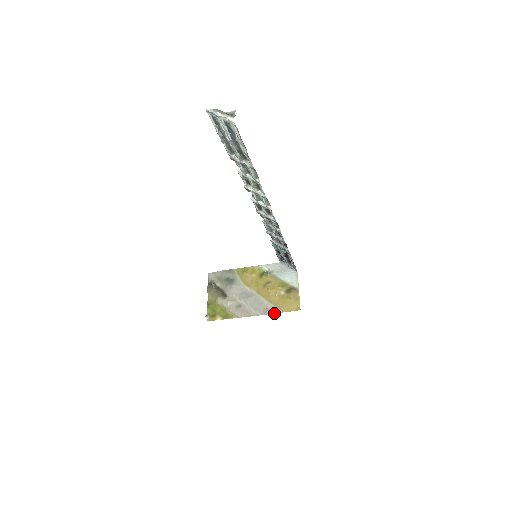
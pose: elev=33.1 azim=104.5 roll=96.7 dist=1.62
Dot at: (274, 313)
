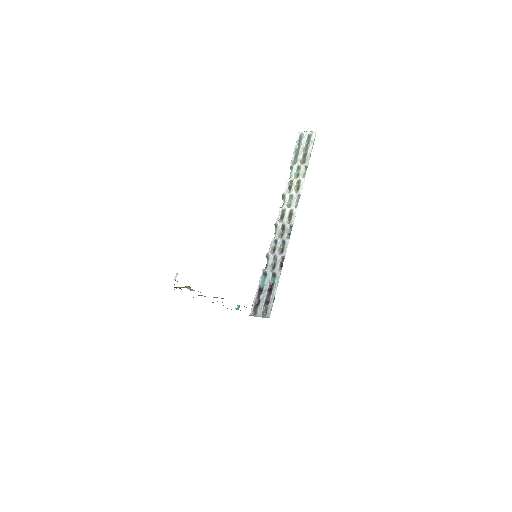
Dot at: occluded
